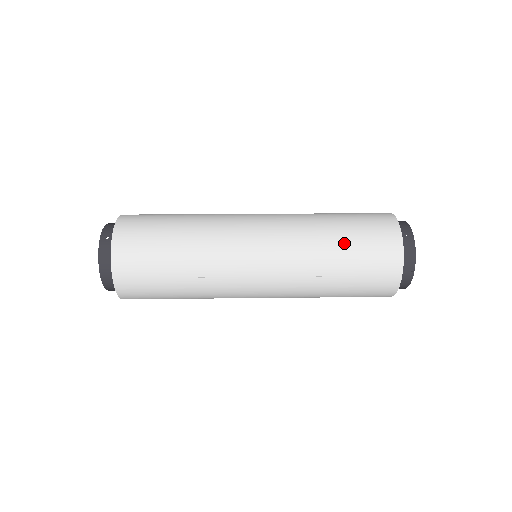
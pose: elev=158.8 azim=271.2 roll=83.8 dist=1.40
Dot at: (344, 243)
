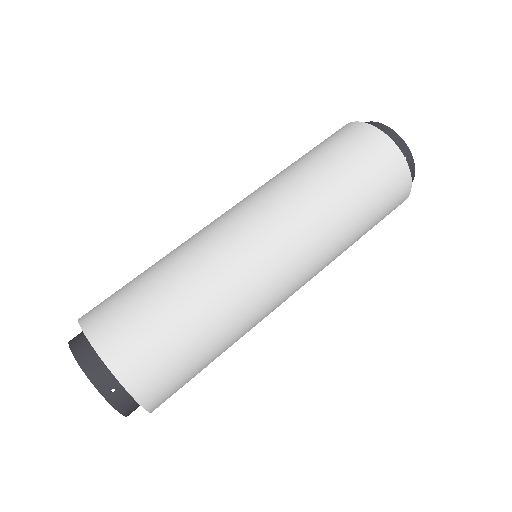
Dot at: (364, 214)
